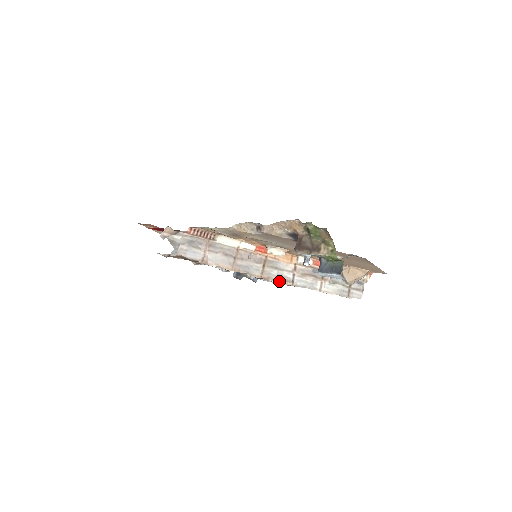
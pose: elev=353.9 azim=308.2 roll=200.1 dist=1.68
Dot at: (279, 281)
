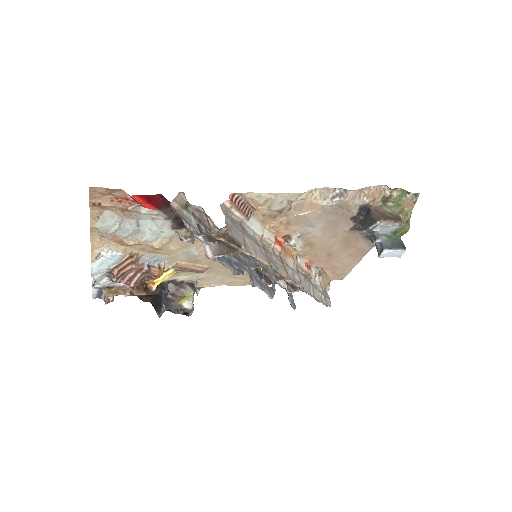
Dot at: (296, 283)
